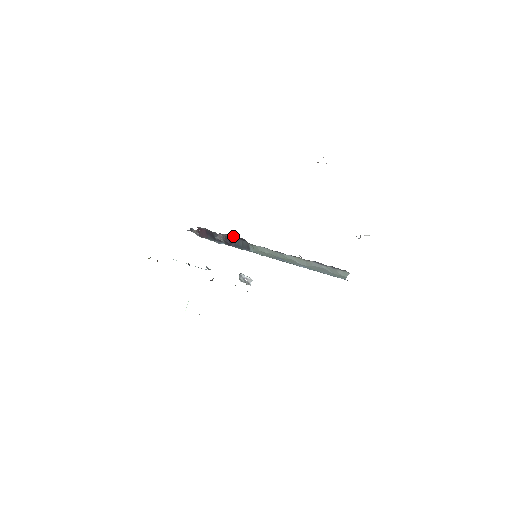
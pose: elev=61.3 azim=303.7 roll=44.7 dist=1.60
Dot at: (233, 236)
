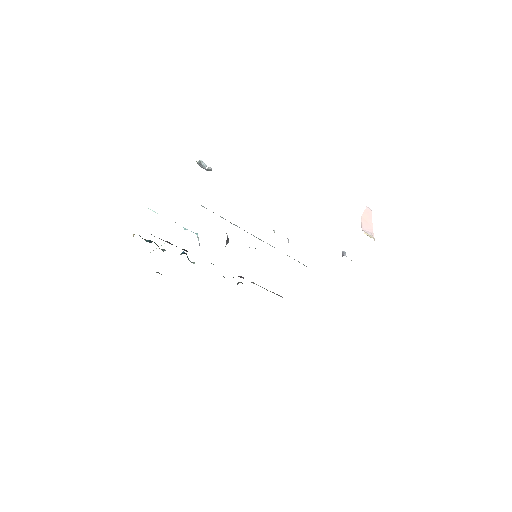
Dot at: occluded
